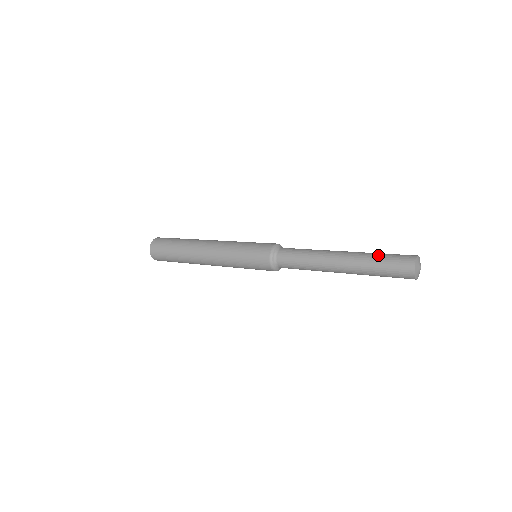
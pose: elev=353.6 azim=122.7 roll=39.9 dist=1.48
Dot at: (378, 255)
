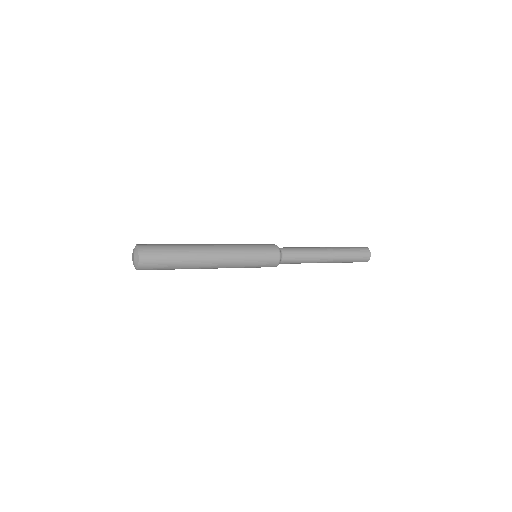
Dot at: (347, 247)
